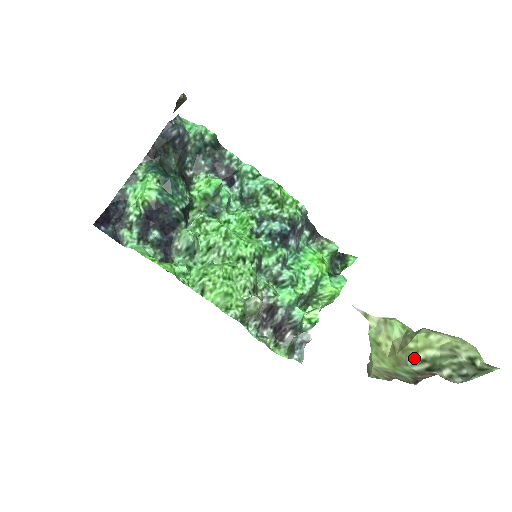
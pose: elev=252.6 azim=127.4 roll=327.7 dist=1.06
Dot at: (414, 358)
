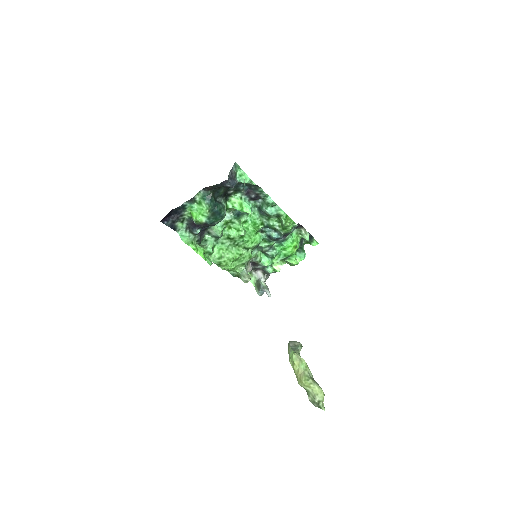
Dot at: (302, 386)
